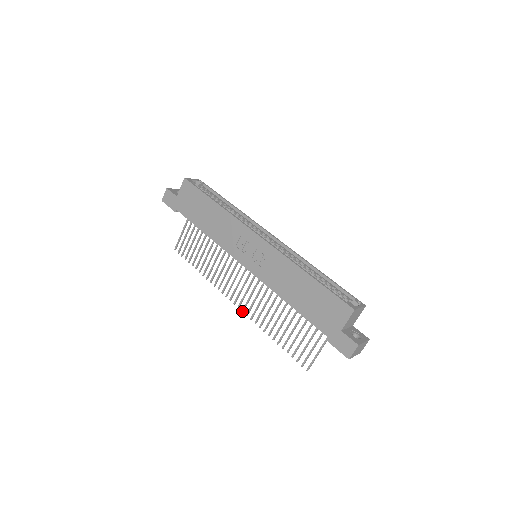
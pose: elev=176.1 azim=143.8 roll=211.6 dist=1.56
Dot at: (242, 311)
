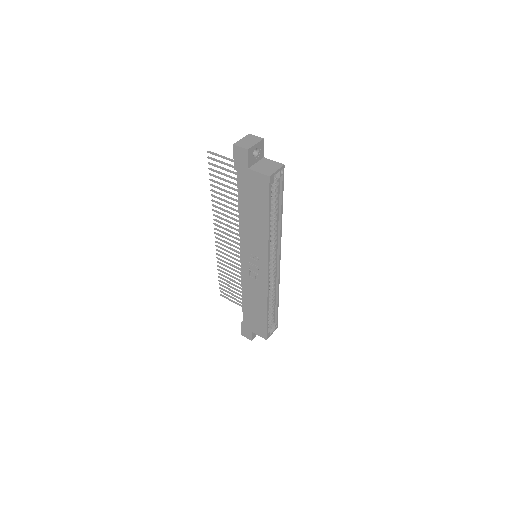
Dot at: (215, 242)
